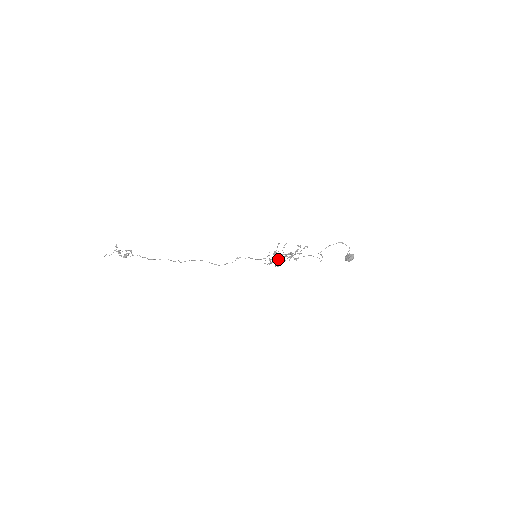
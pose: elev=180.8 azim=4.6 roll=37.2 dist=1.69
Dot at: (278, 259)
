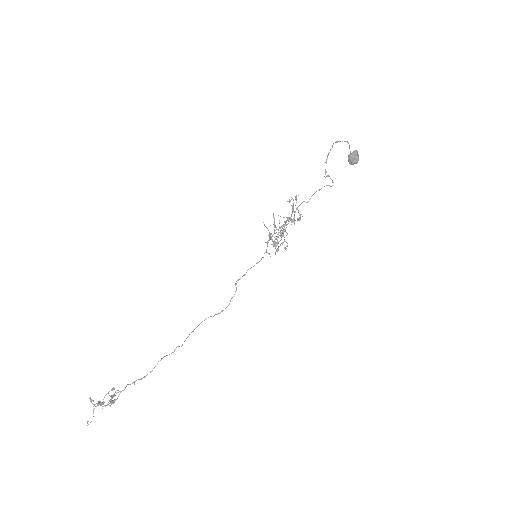
Dot at: occluded
